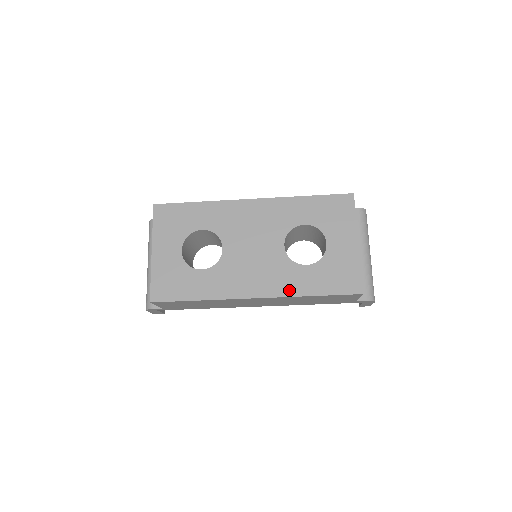
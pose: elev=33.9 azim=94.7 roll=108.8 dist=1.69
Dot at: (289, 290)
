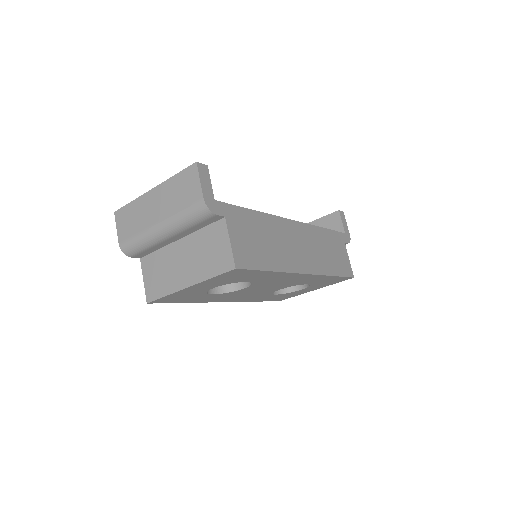
Dot at: (249, 300)
